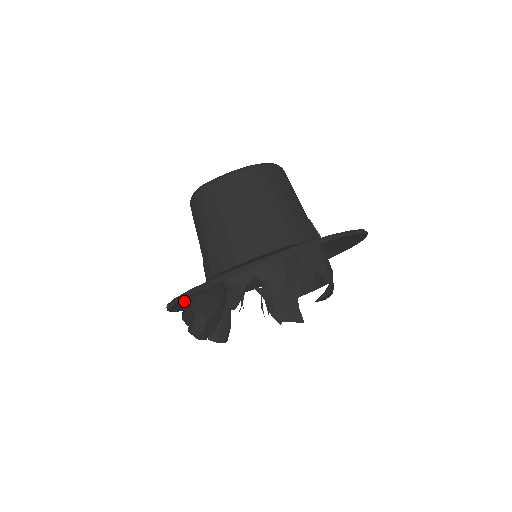
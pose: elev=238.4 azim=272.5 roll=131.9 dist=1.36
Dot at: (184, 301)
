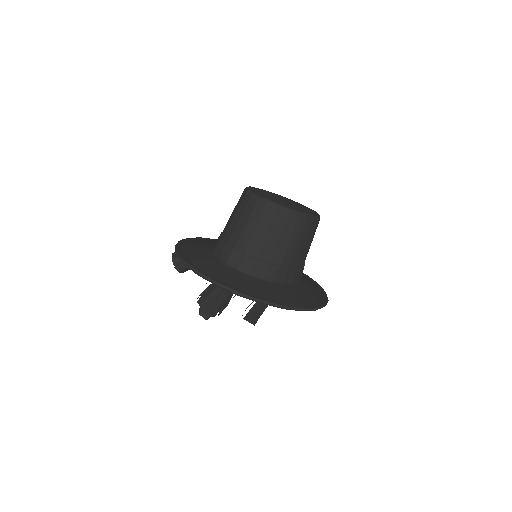
Dot at: occluded
